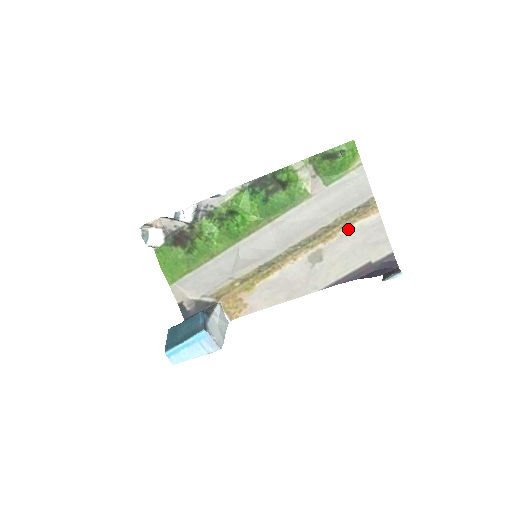
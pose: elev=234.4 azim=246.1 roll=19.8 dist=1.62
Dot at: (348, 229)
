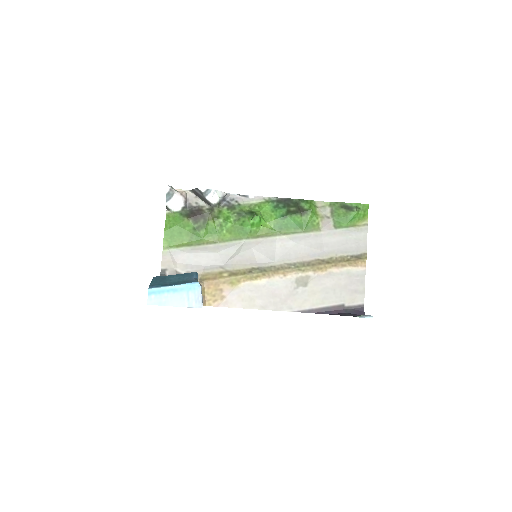
Dot at: (337, 269)
